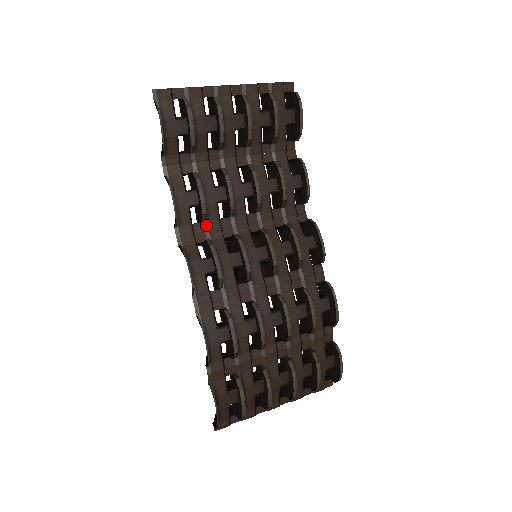
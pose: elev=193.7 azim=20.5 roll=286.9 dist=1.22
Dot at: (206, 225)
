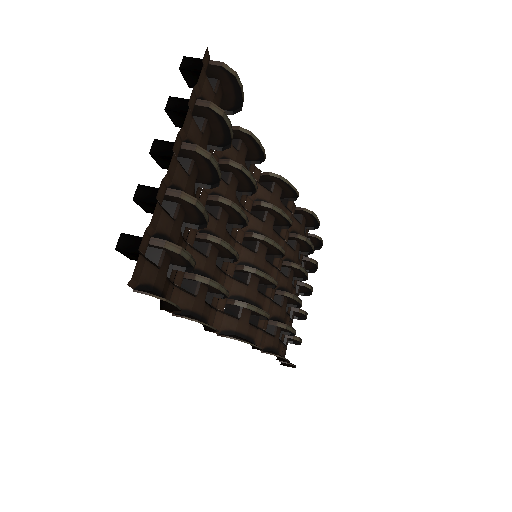
Dot at: occluded
